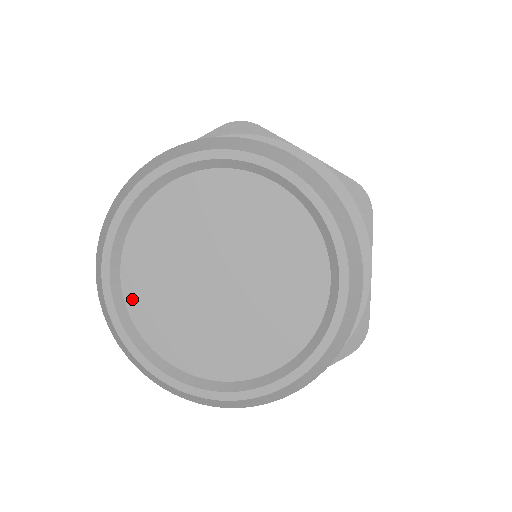
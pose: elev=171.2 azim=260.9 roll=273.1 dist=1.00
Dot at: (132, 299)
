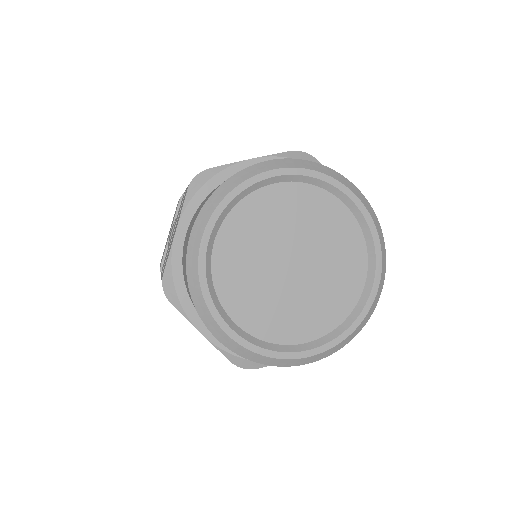
Dot at: (218, 264)
